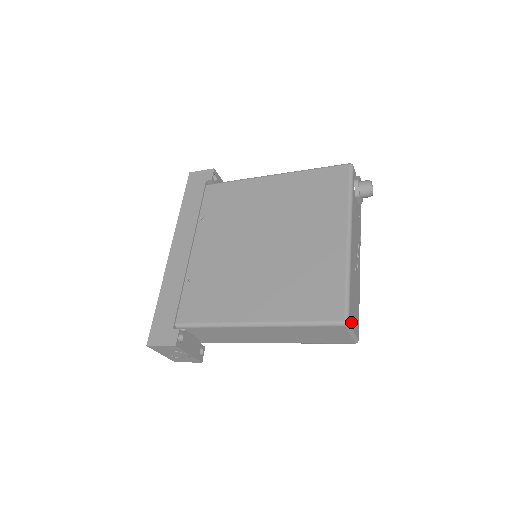
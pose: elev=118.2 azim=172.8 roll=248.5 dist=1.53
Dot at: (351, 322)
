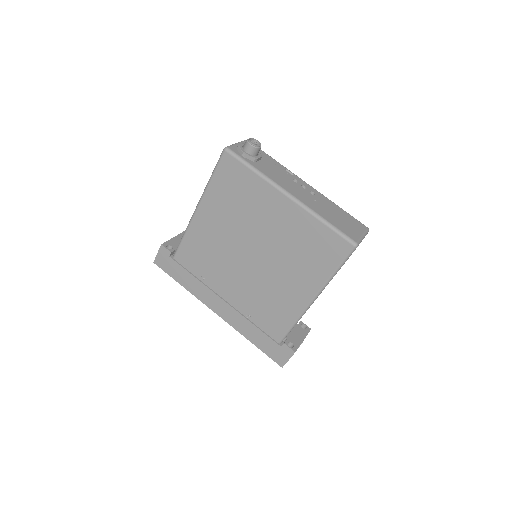
Dot at: (356, 237)
